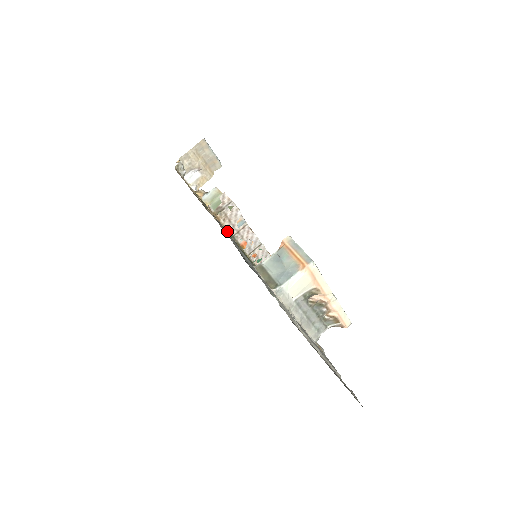
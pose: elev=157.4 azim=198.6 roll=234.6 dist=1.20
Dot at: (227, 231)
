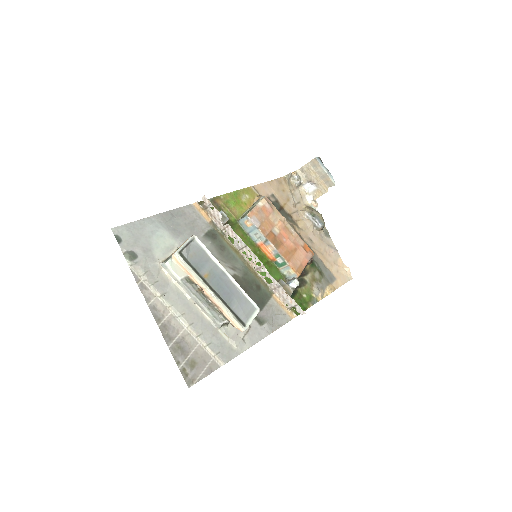
Dot at: (215, 225)
